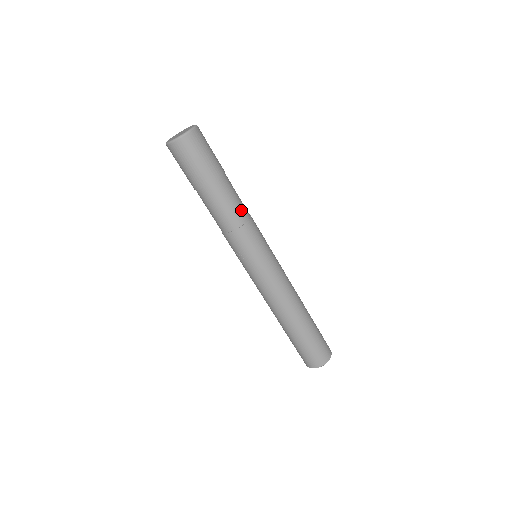
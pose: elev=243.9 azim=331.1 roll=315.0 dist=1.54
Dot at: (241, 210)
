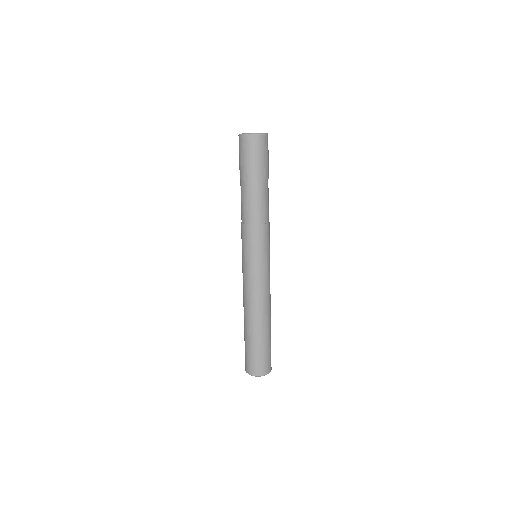
Dot at: occluded
